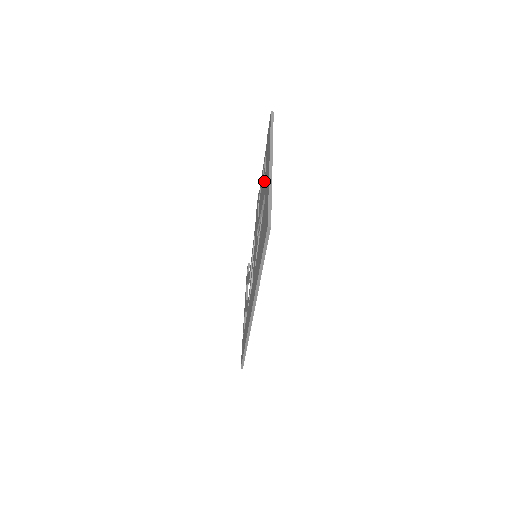
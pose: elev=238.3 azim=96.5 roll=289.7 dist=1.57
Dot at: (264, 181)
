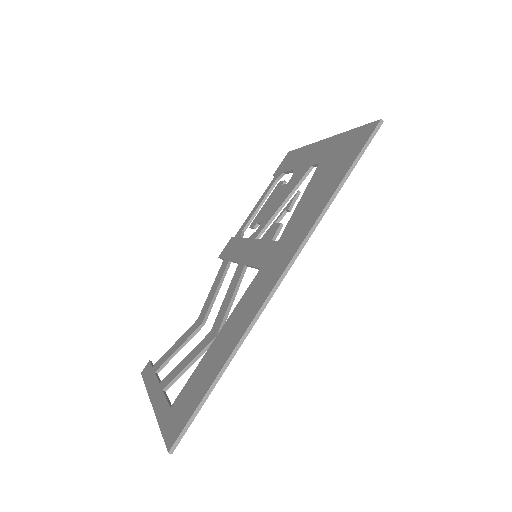
Dot at: (292, 177)
